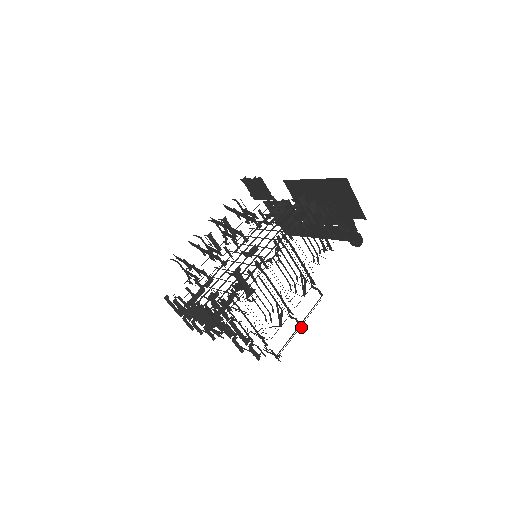
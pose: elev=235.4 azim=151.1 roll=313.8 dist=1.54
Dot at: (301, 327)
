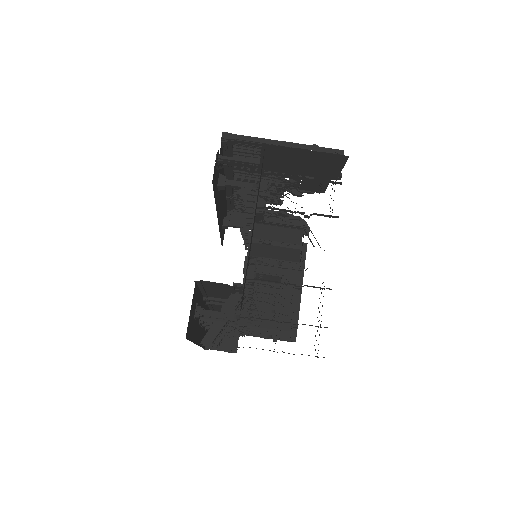
Dot at: occluded
